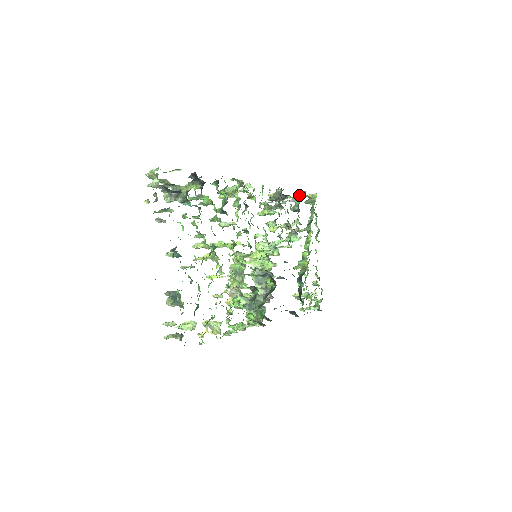
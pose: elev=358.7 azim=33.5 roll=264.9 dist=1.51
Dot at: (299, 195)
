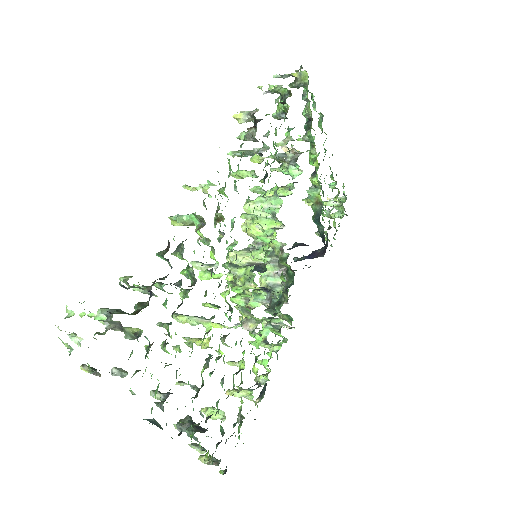
Dot at: (282, 103)
